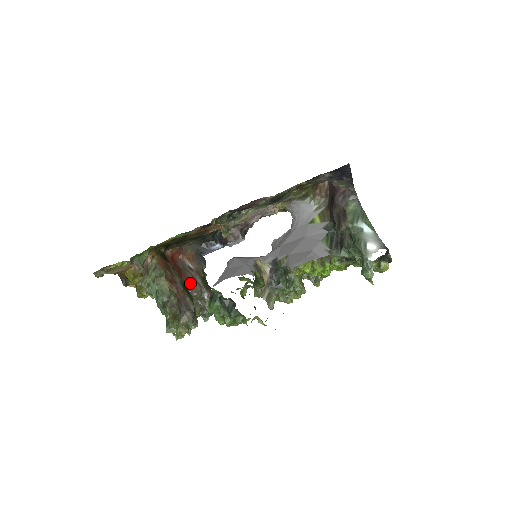
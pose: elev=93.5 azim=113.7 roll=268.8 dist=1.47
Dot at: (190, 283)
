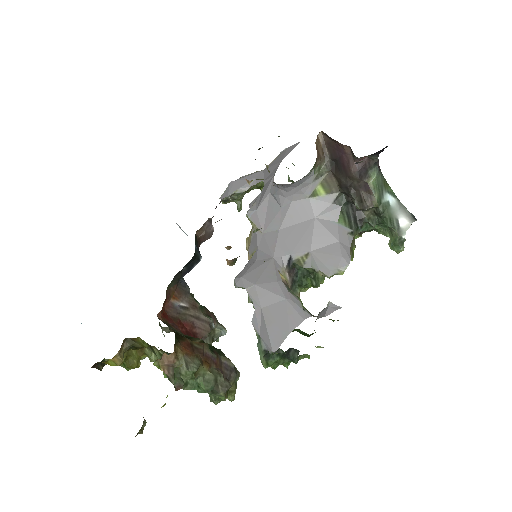
Dot at: (196, 327)
